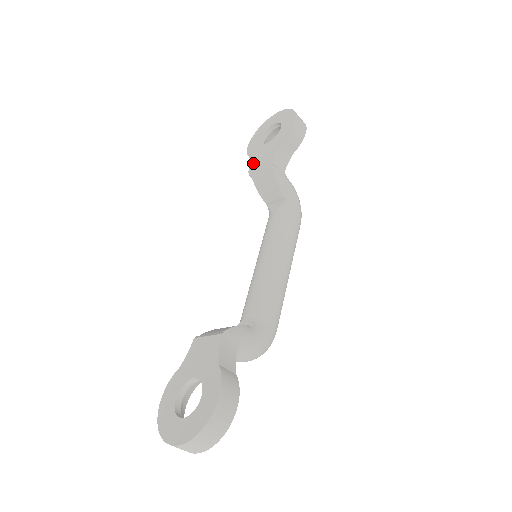
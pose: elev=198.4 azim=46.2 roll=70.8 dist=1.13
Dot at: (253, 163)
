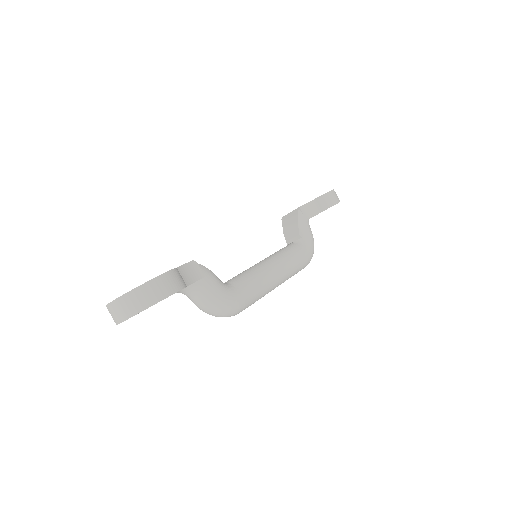
Dot at: occluded
